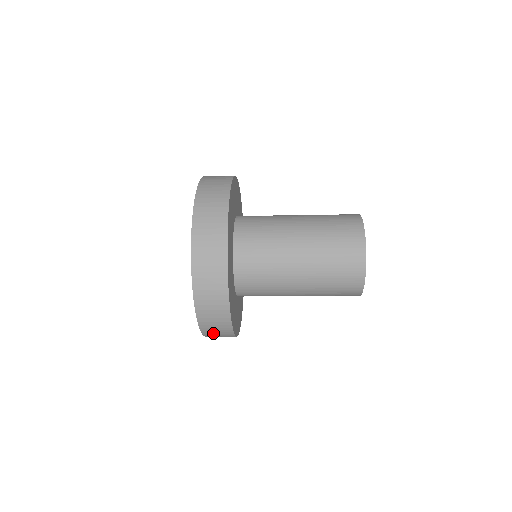
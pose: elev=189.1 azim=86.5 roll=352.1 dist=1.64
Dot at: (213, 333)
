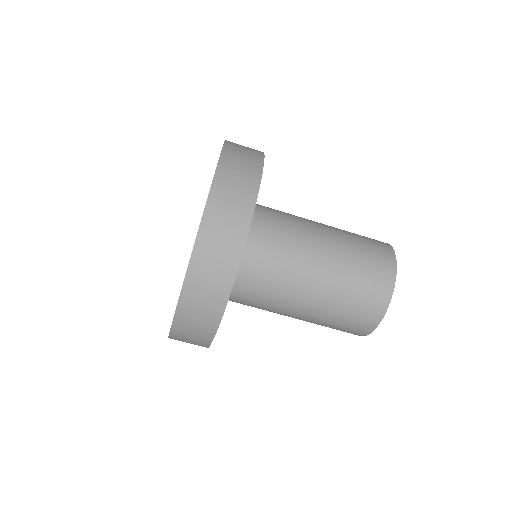
Dot at: (205, 269)
